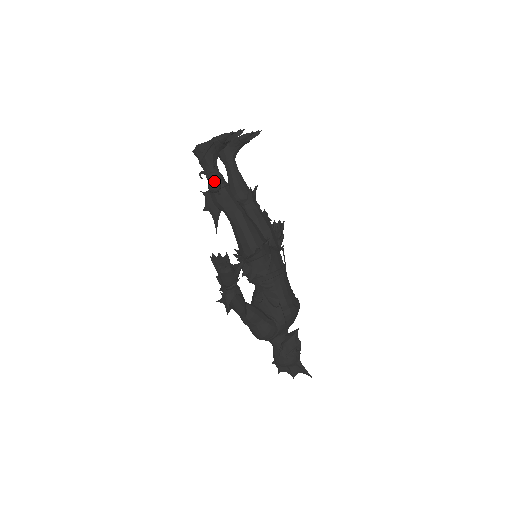
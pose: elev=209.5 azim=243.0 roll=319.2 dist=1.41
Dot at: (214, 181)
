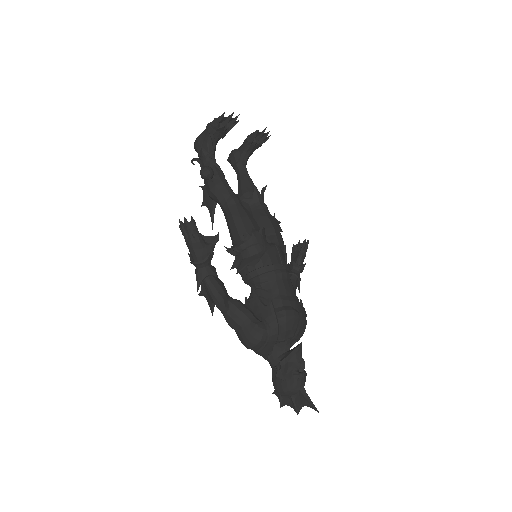
Dot at: (206, 166)
